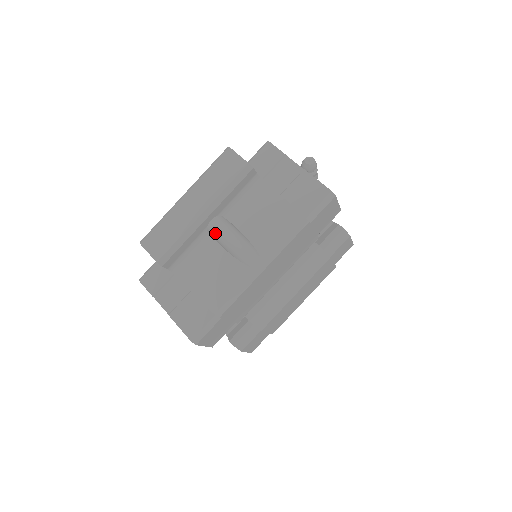
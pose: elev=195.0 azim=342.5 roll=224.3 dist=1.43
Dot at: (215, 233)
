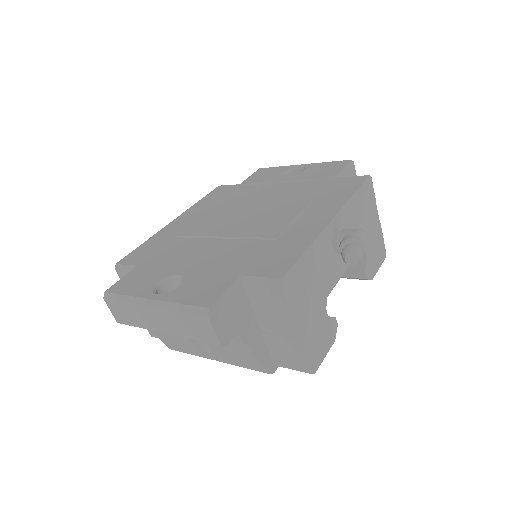
Dot at: occluded
